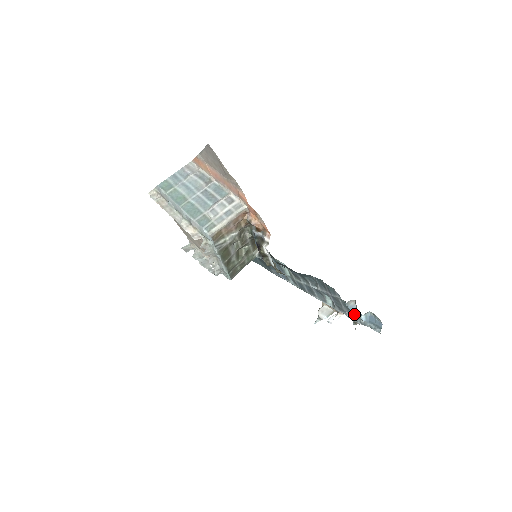
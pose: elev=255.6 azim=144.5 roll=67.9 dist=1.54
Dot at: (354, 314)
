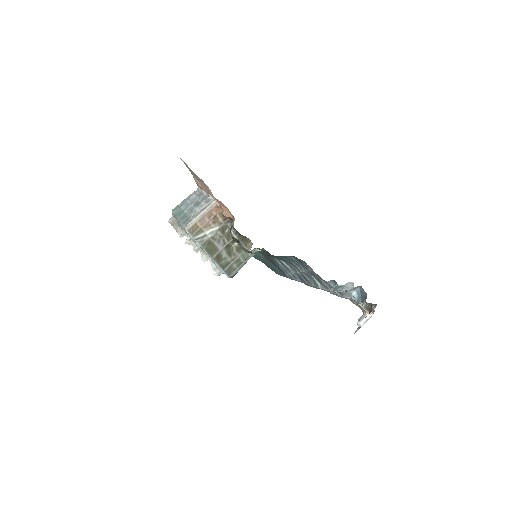
Dot at: (330, 285)
